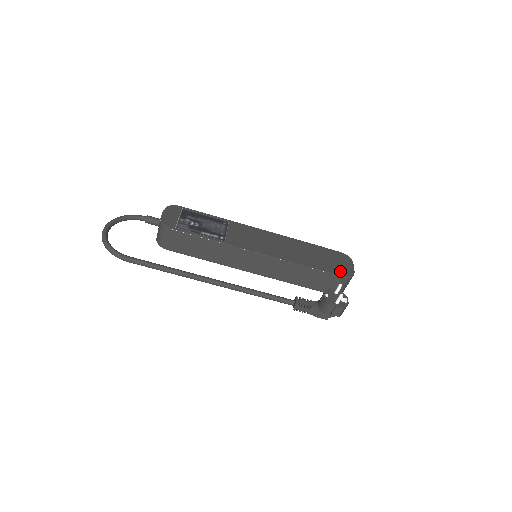
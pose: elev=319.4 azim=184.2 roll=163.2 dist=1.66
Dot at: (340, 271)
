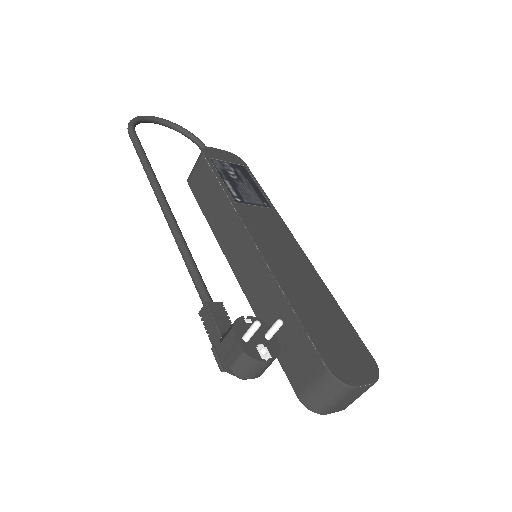
Dot at: (333, 359)
